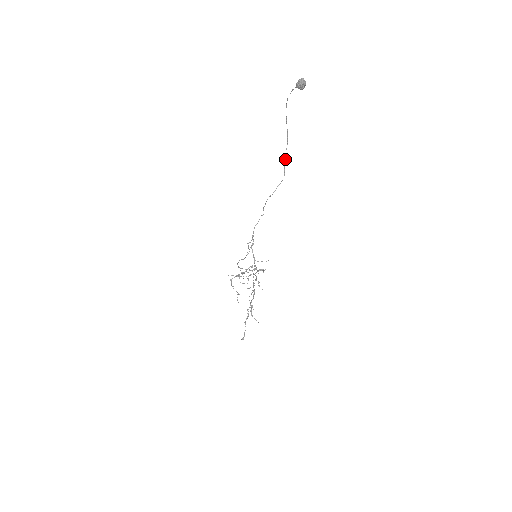
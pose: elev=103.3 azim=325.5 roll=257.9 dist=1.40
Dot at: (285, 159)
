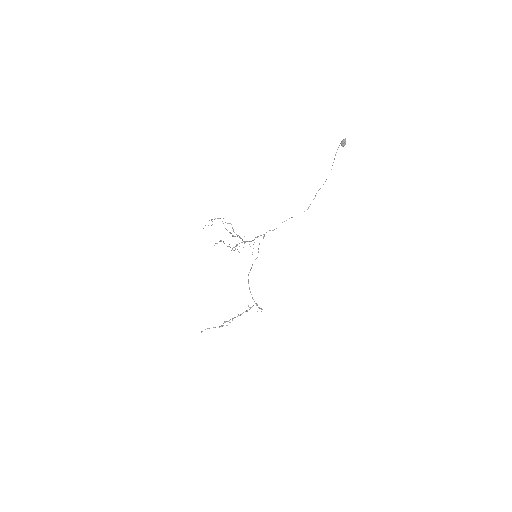
Dot at: occluded
